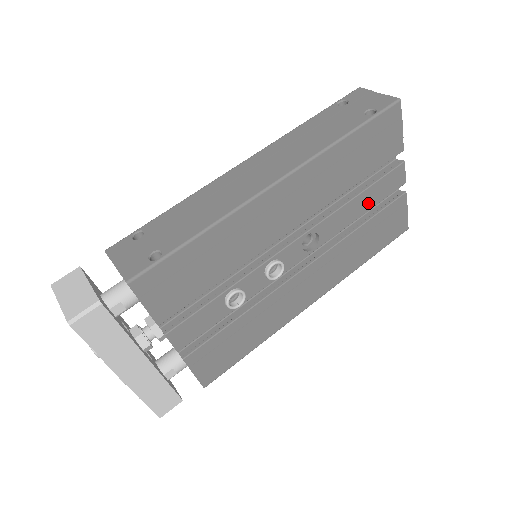
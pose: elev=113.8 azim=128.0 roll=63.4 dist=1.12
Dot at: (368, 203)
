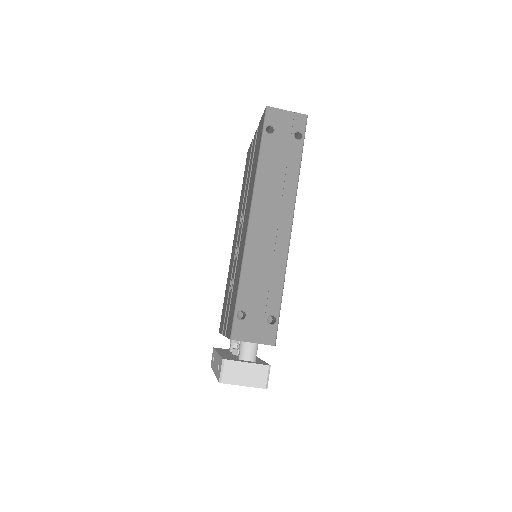
Dot at: occluded
